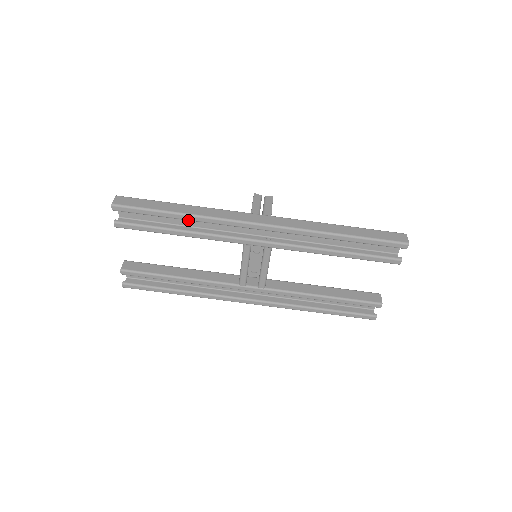
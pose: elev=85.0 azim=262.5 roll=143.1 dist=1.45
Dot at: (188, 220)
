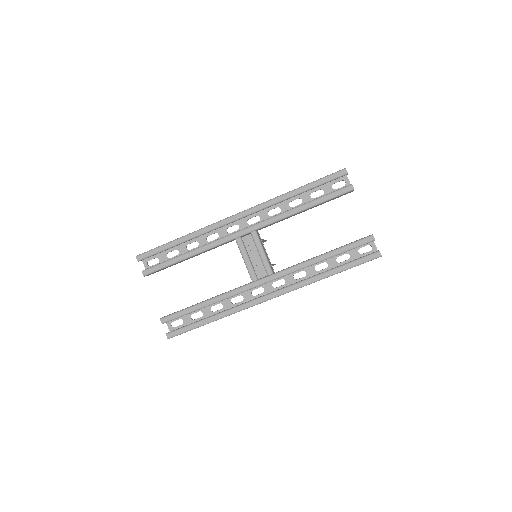
Dot at: occluded
